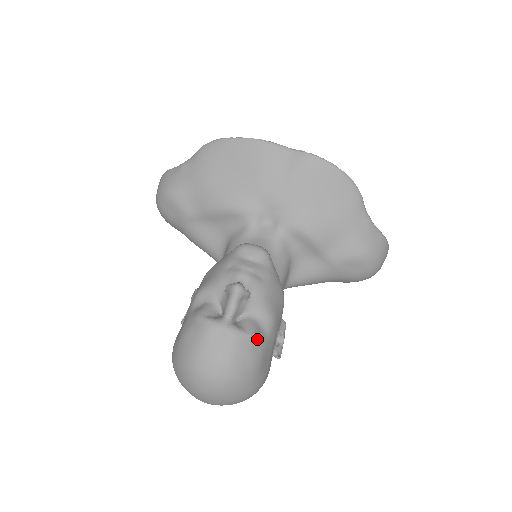
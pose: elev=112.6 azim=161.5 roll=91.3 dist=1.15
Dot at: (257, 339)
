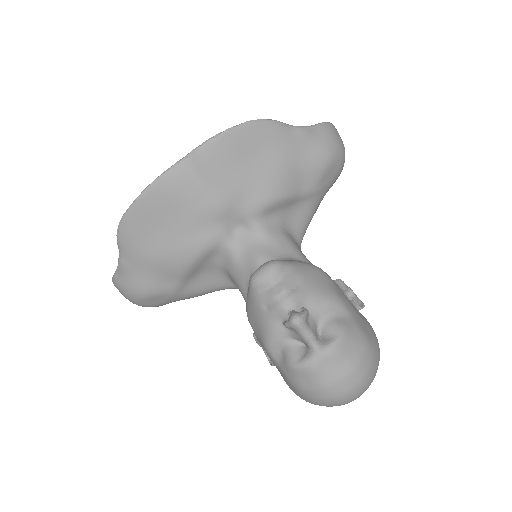
Dot at: (348, 329)
